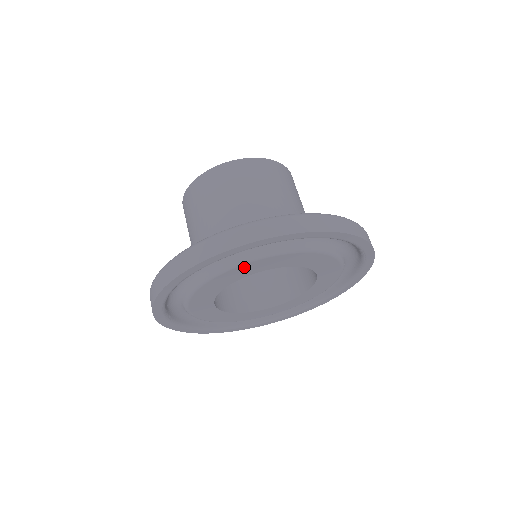
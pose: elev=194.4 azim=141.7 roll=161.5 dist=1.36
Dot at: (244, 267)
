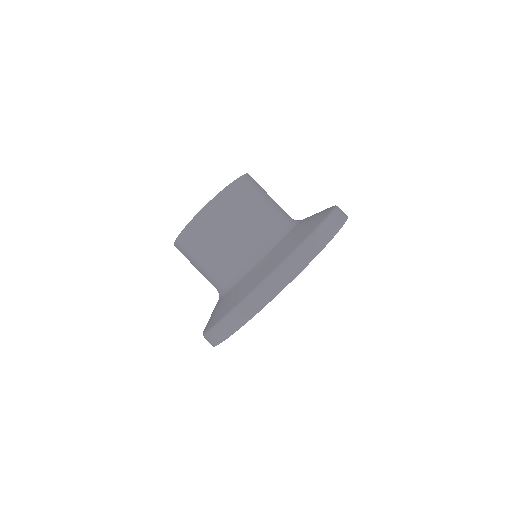
Dot at: occluded
